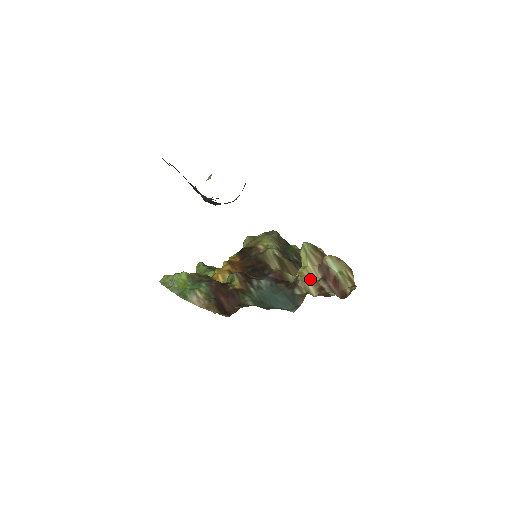
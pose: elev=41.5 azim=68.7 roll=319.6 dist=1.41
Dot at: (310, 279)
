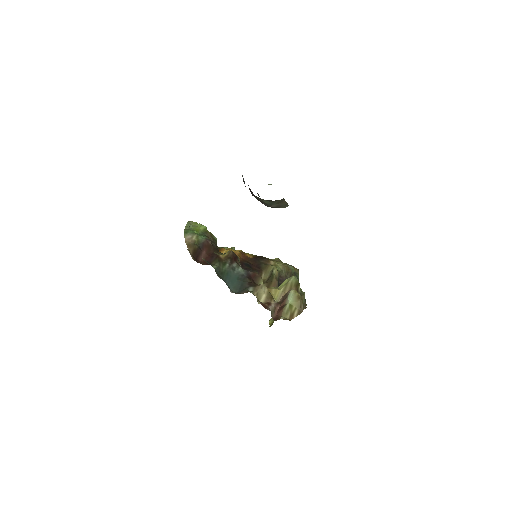
Dot at: (269, 294)
